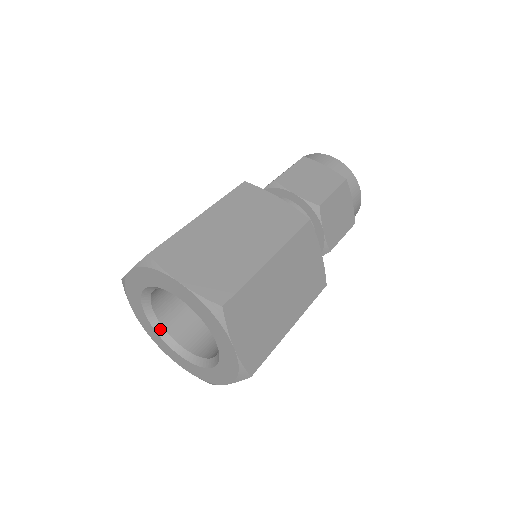
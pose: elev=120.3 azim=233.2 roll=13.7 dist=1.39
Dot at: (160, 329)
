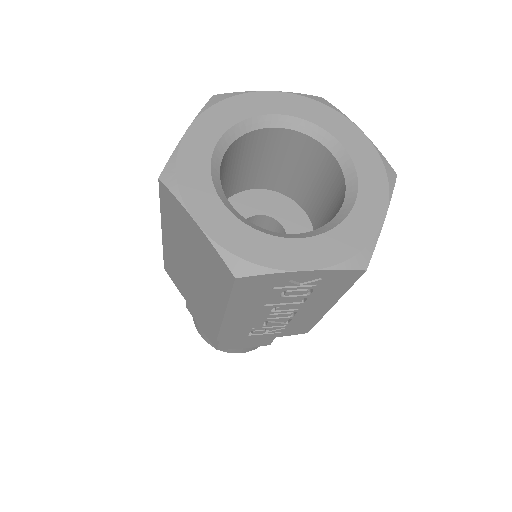
Dot at: (249, 223)
